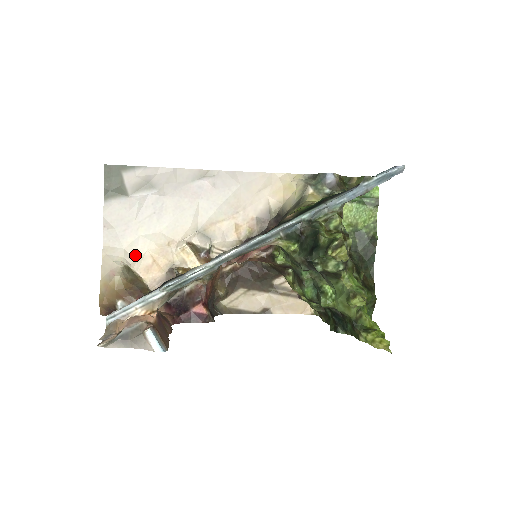
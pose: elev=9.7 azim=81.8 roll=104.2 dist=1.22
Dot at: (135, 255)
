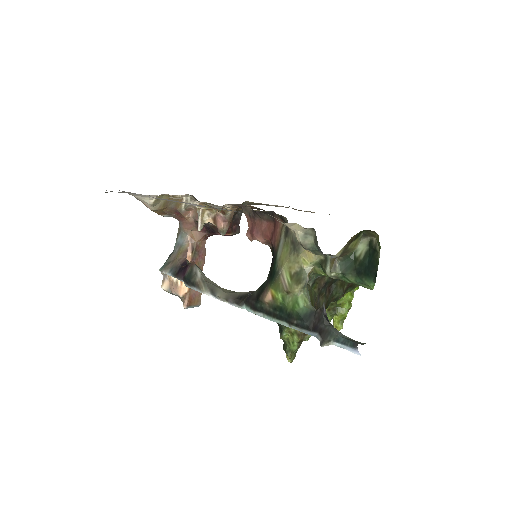
Dot at: (157, 195)
